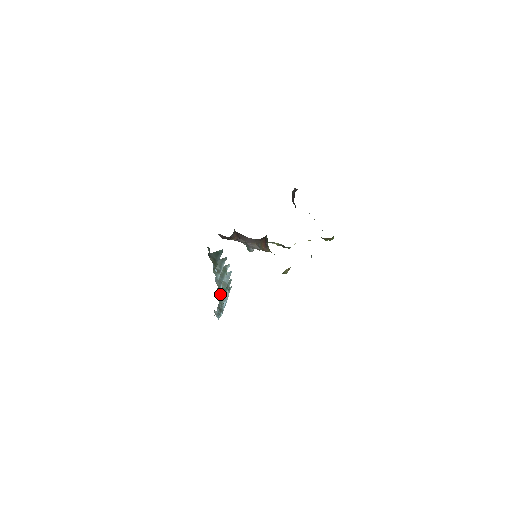
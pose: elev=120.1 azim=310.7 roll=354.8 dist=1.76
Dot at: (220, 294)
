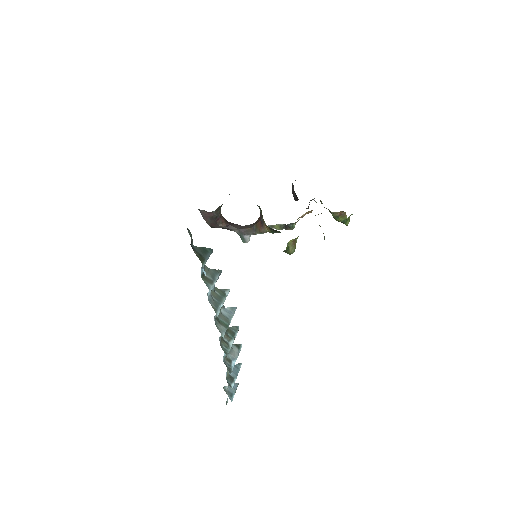
Dot at: (220, 329)
